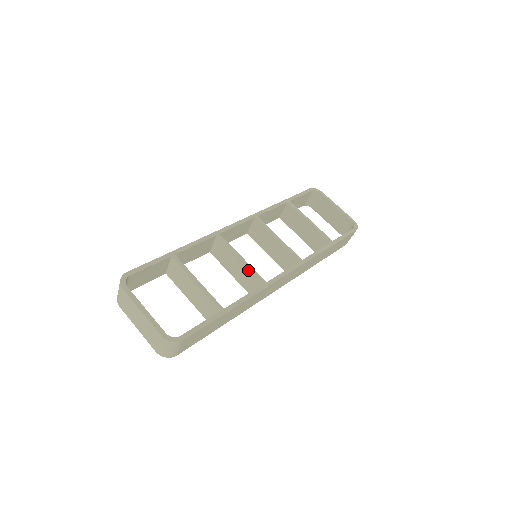
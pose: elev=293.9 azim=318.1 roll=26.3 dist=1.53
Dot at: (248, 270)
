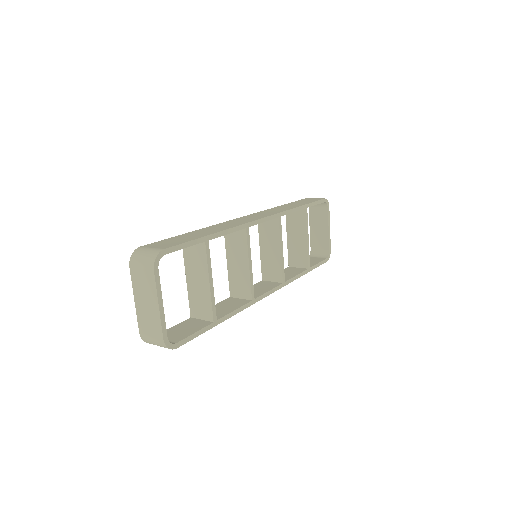
Dot at: (249, 279)
